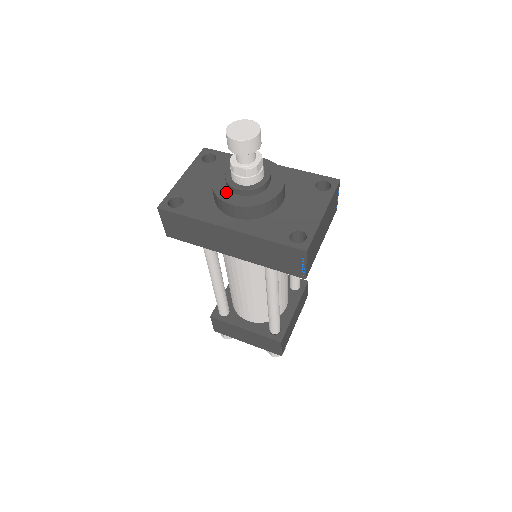
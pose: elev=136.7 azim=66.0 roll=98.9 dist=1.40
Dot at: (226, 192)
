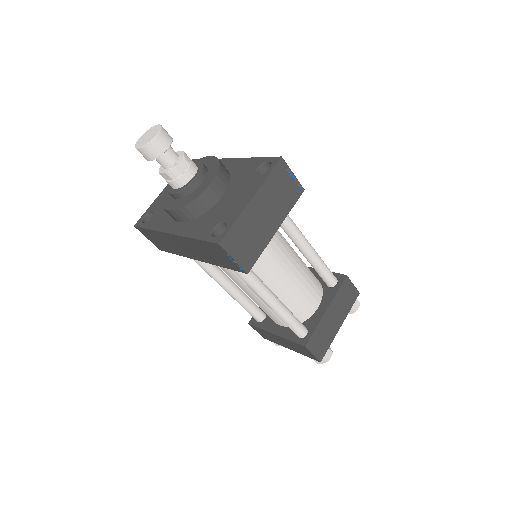
Dot at: (169, 199)
